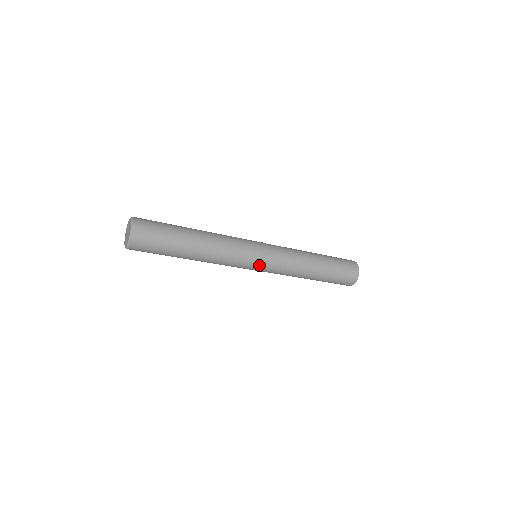
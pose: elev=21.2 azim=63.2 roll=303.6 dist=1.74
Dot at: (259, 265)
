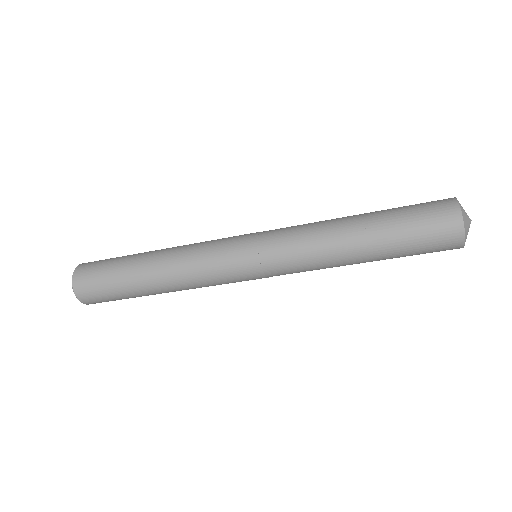
Dot at: (254, 274)
